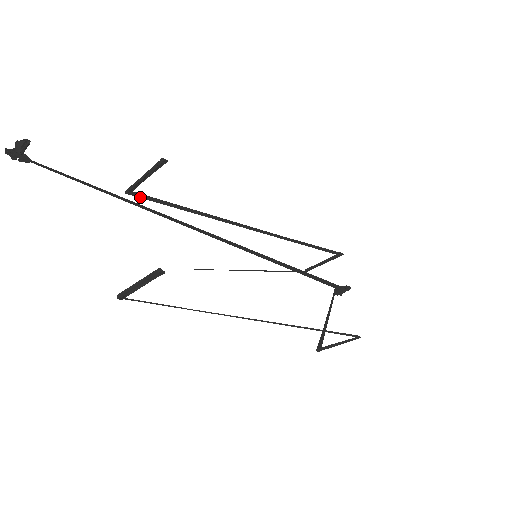
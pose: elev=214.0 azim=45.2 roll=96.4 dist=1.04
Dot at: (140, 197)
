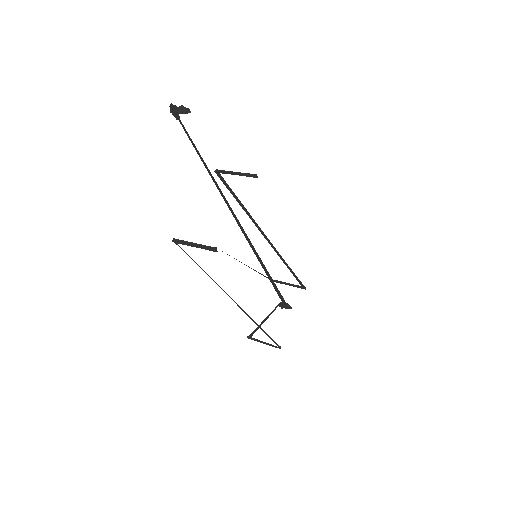
Dot at: (221, 179)
